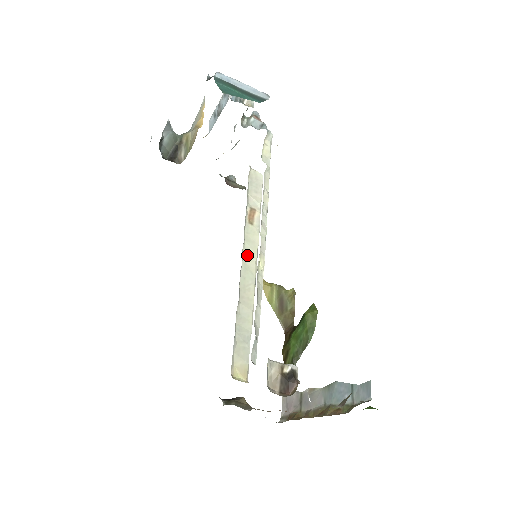
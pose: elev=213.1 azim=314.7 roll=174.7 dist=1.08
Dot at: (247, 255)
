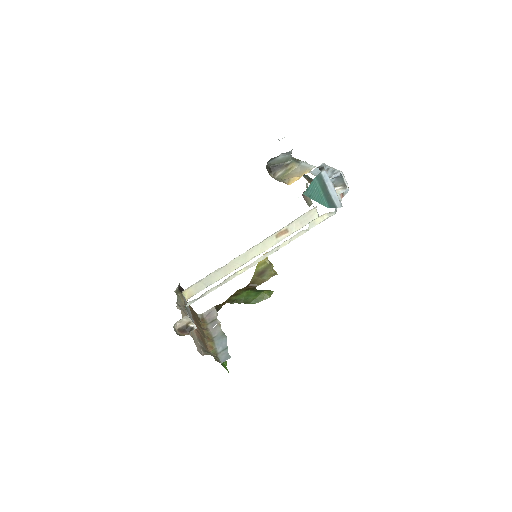
Dot at: (254, 250)
